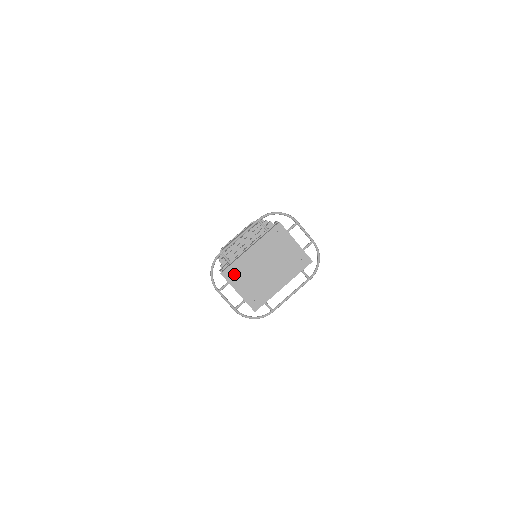
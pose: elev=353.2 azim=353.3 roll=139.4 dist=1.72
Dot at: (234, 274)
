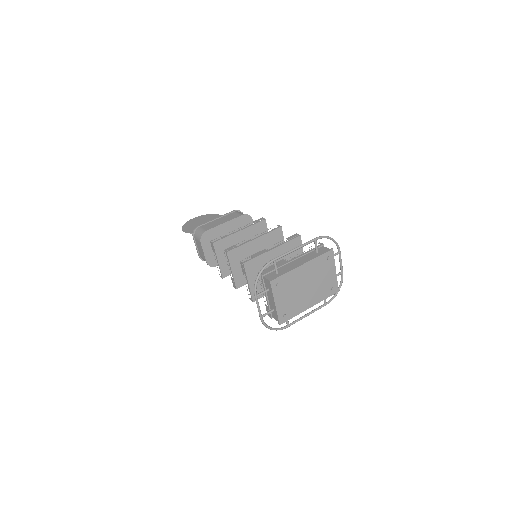
Dot at: (280, 285)
